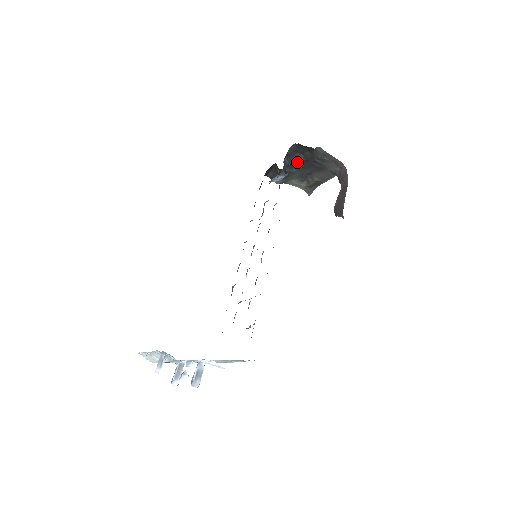
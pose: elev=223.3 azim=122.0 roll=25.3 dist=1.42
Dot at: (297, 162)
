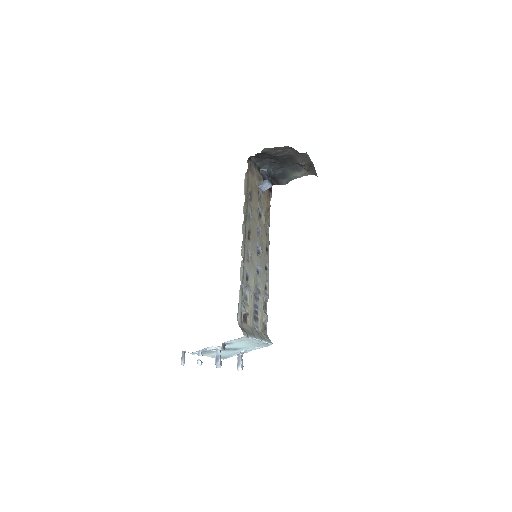
Dot at: (274, 164)
